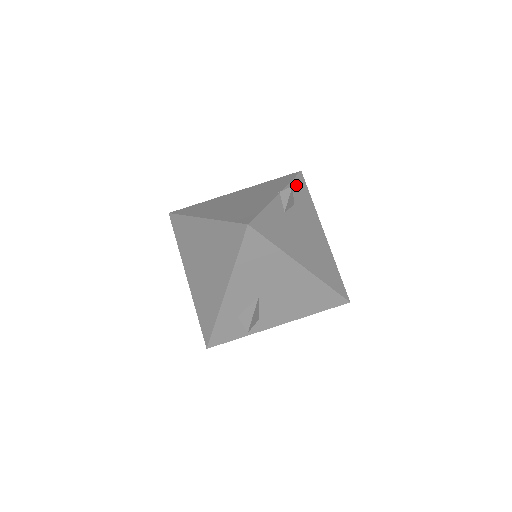
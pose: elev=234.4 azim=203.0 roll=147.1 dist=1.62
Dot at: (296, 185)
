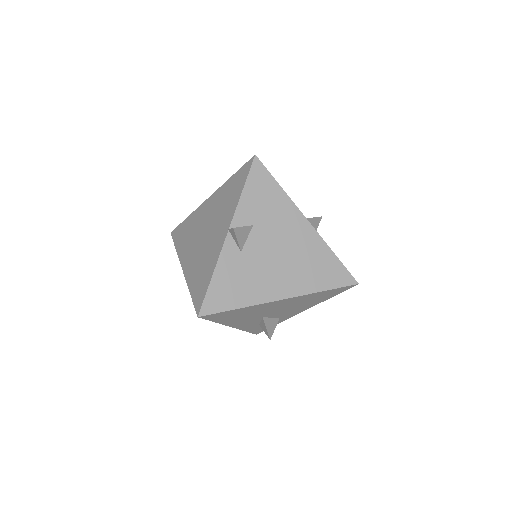
Dot at: (251, 190)
